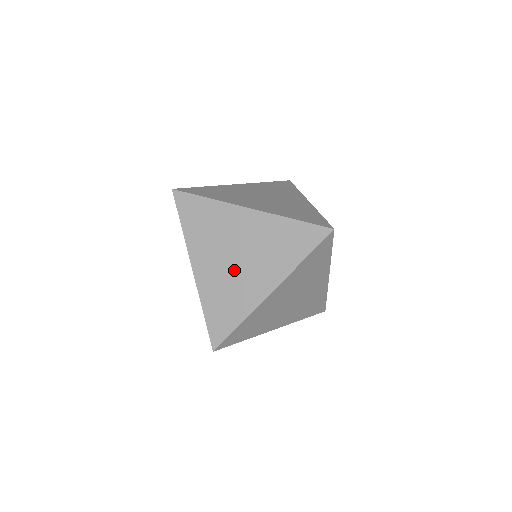
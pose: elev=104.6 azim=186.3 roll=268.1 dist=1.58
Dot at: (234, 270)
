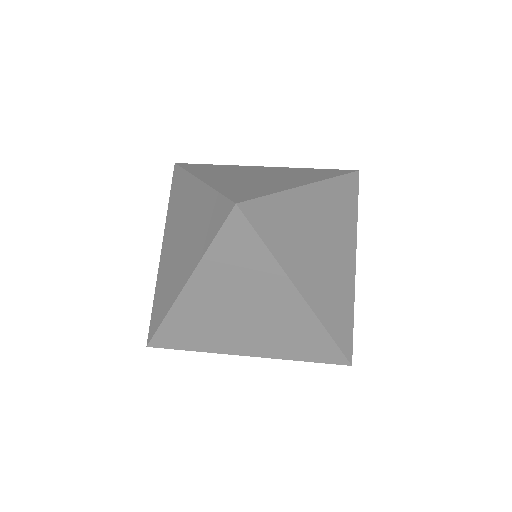
Dot at: (175, 254)
